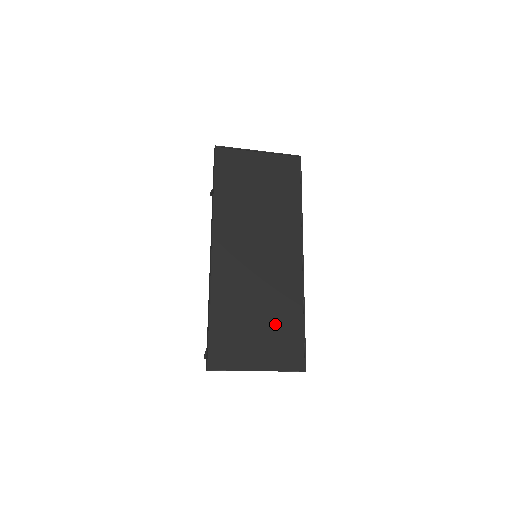
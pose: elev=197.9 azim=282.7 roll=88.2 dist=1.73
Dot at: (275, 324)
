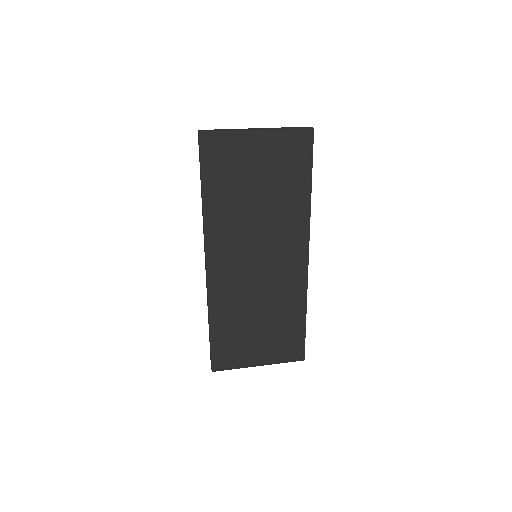
Dot at: (276, 326)
